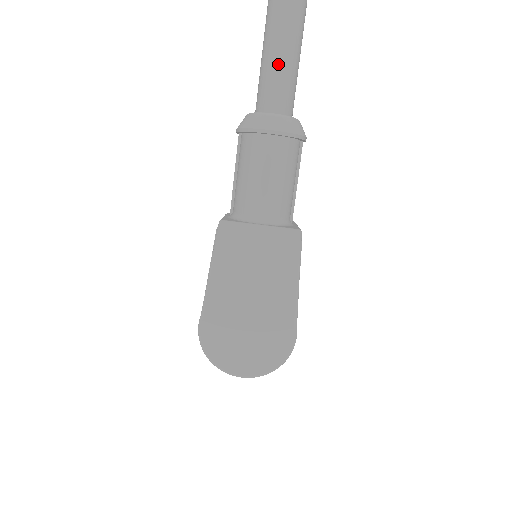
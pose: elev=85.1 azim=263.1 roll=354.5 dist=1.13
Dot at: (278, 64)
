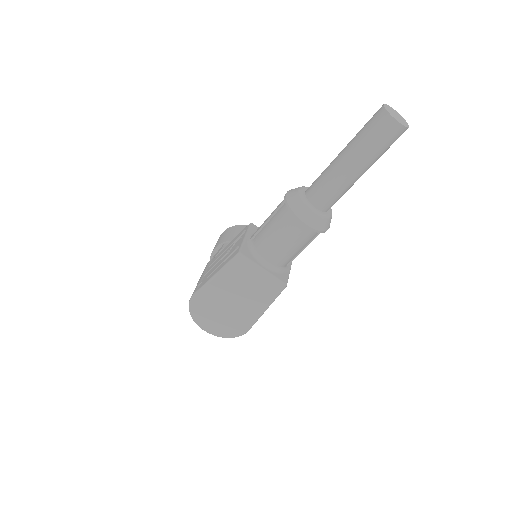
Dot at: (339, 181)
